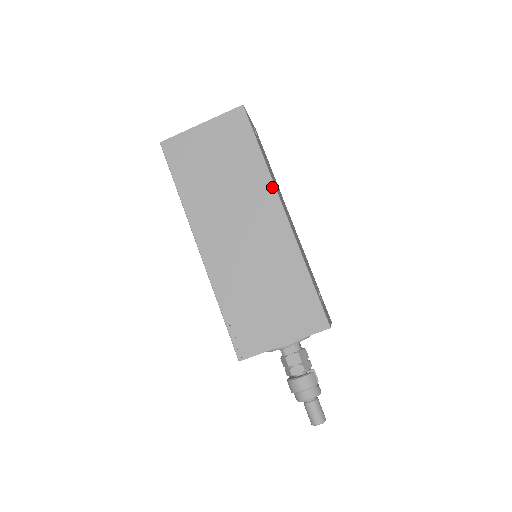
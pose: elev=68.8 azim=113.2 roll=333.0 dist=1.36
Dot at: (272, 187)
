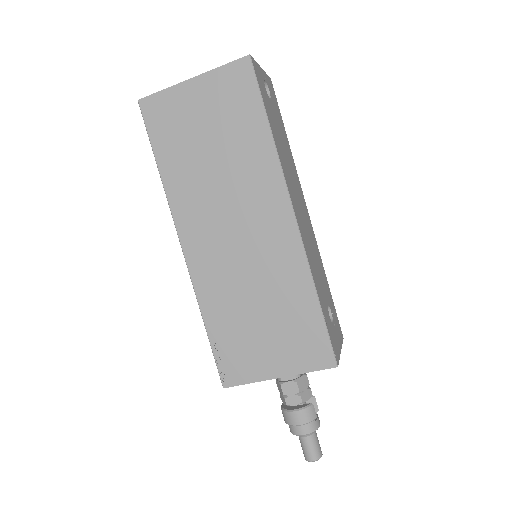
Dot at: (280, 177)
